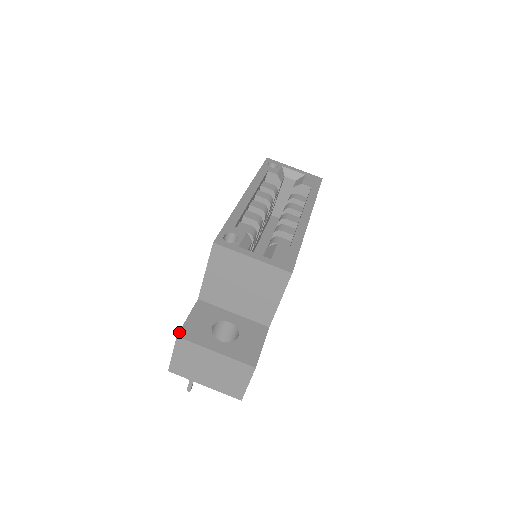
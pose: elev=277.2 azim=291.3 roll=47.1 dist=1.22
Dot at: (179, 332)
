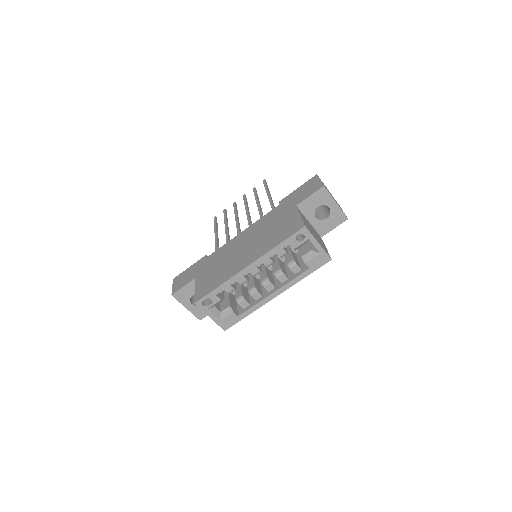
Dot at: (174, 294)
